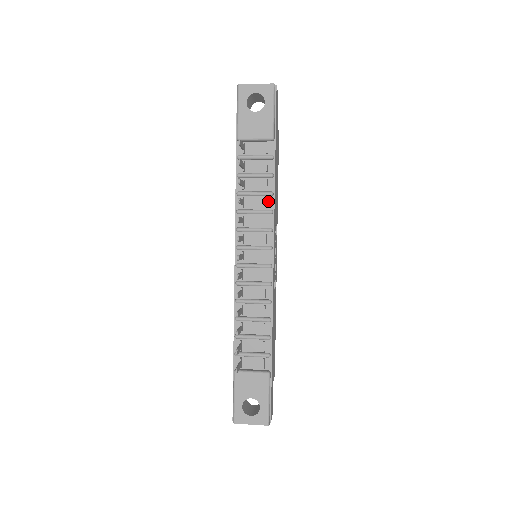
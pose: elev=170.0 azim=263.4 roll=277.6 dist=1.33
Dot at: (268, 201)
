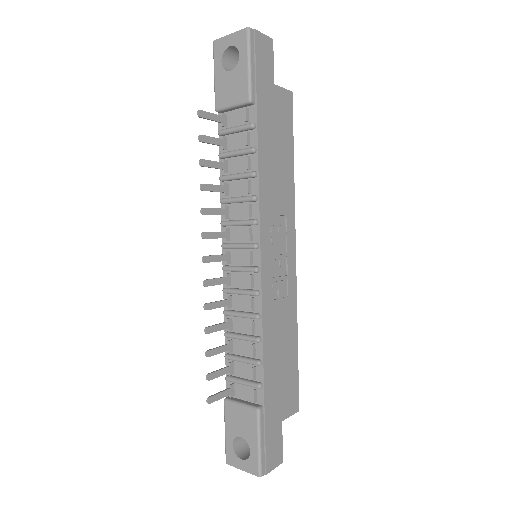
Dot at: (252, 184)
